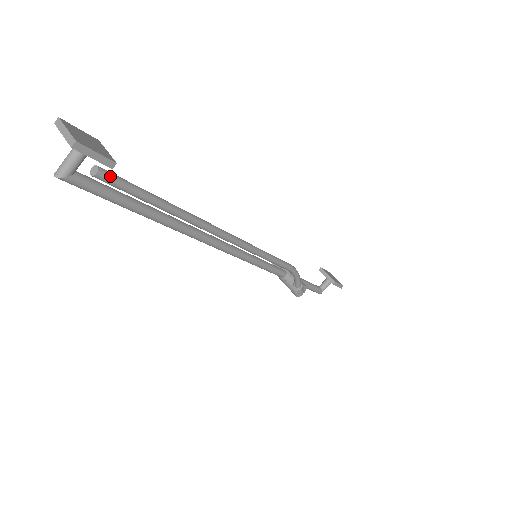
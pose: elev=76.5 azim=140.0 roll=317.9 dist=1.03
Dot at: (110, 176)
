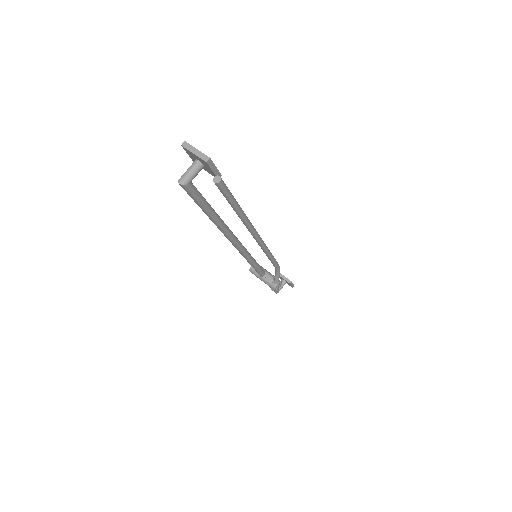
Dot at: (224, 184)
